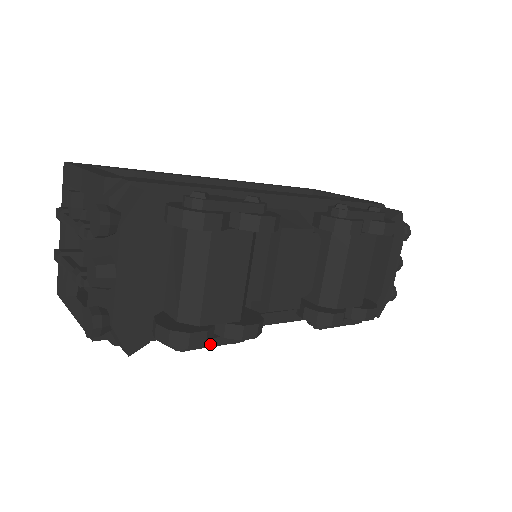
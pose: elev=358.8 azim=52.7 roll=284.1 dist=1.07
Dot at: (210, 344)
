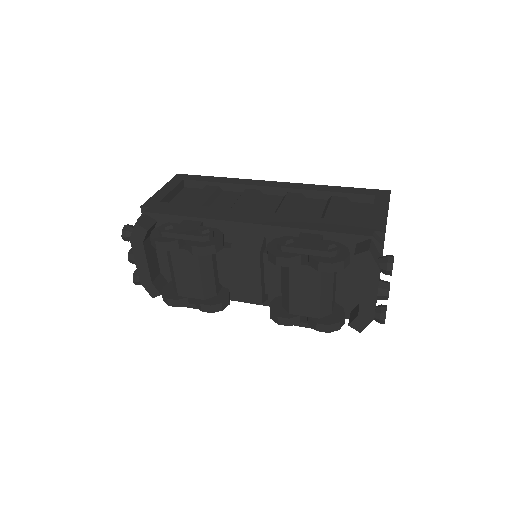
Dot at: (190, 306)
